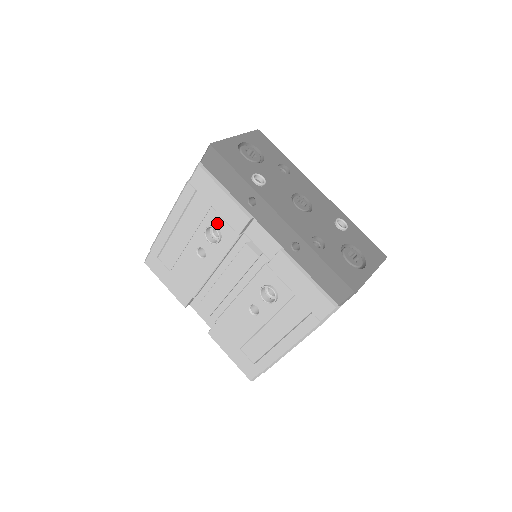
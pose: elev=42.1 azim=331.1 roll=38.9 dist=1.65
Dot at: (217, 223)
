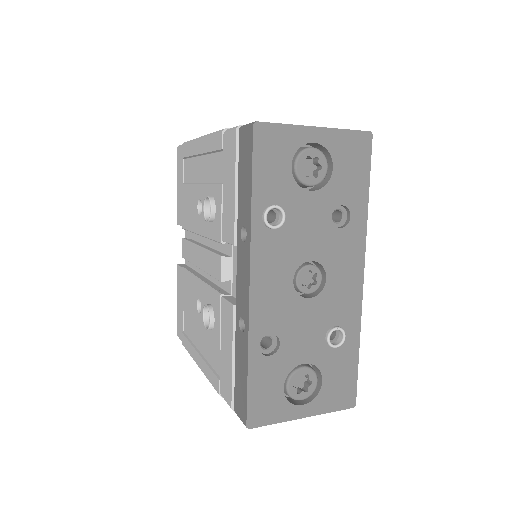
Dot at: (217, 205)
